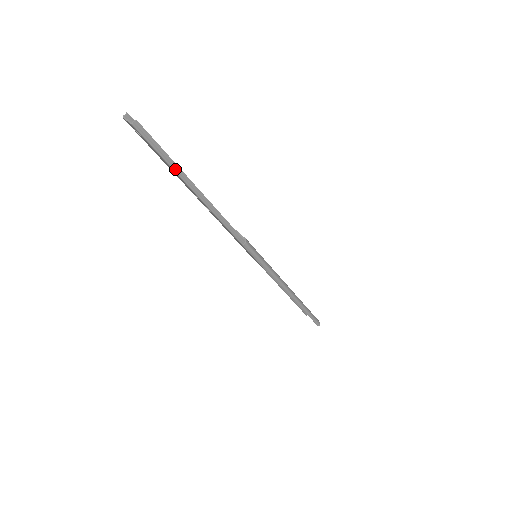
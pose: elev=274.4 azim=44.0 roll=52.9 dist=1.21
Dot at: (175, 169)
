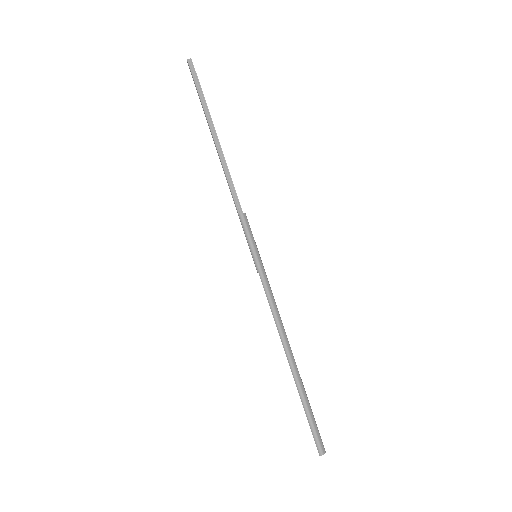
Dot at: (204, 106)
